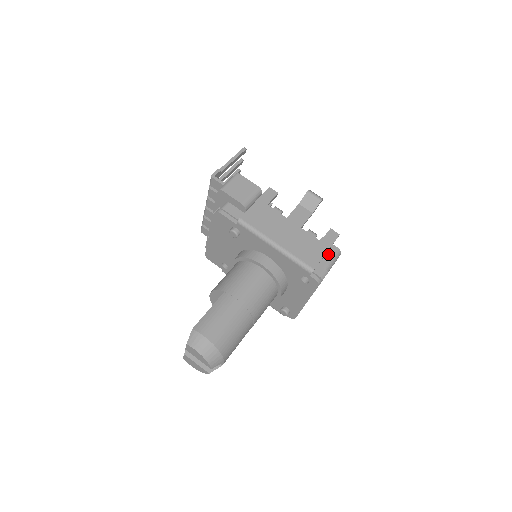
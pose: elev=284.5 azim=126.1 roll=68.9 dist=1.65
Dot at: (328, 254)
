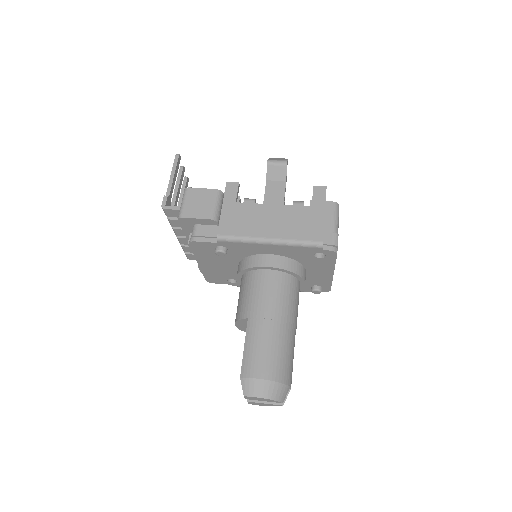
Dot at: (327, 215)
